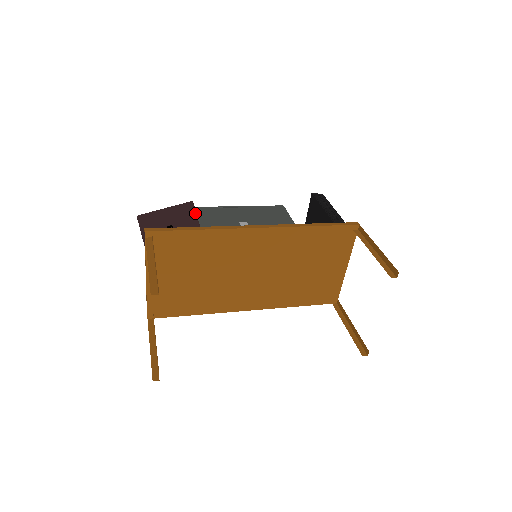
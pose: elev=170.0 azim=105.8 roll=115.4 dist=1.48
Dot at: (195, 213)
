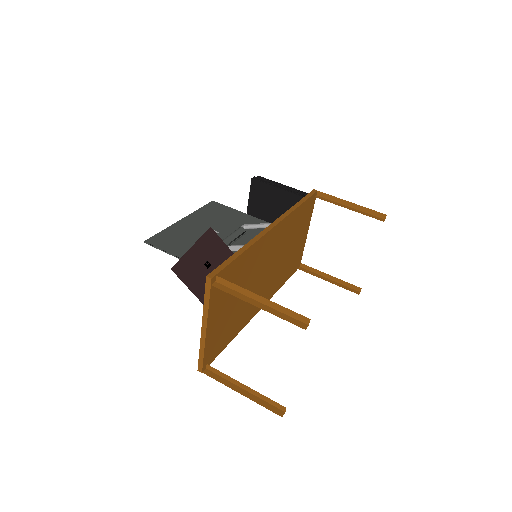
Dot at: (219, 238)
